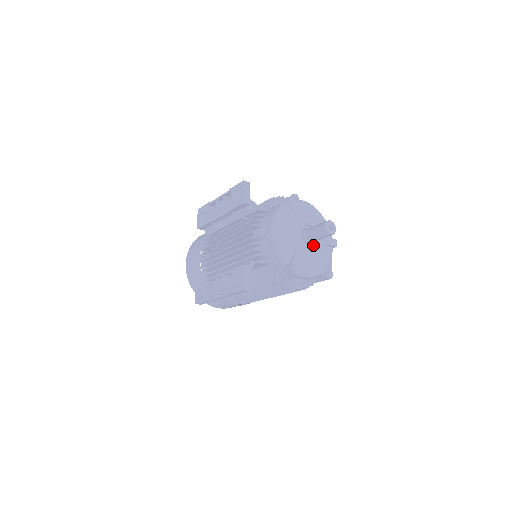
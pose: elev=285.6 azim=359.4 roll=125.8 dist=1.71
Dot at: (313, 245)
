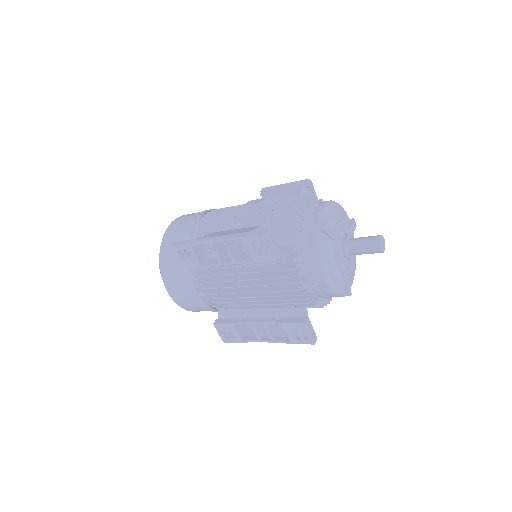
Dot at: occluded
